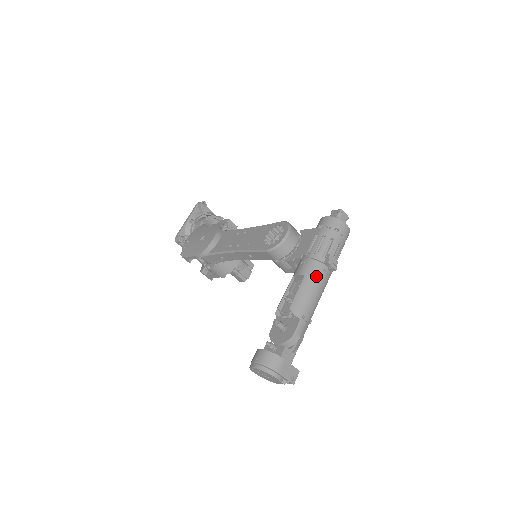
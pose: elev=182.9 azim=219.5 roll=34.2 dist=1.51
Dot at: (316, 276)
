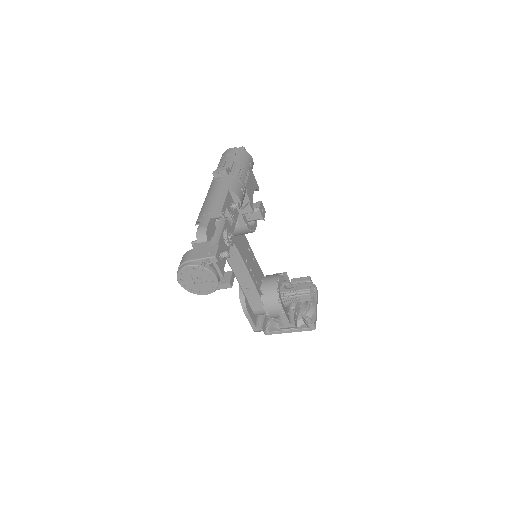
Dot at: (210, 190)
